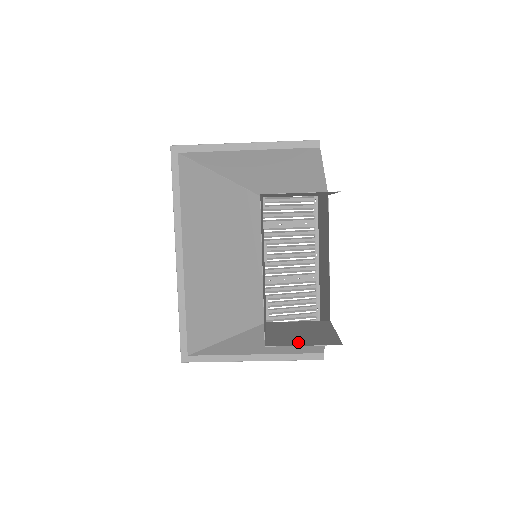
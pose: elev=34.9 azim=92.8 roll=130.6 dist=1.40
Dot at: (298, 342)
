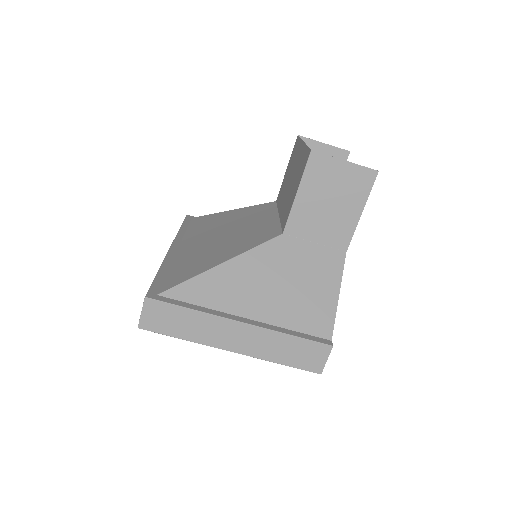
Dot at: (337, 169)
